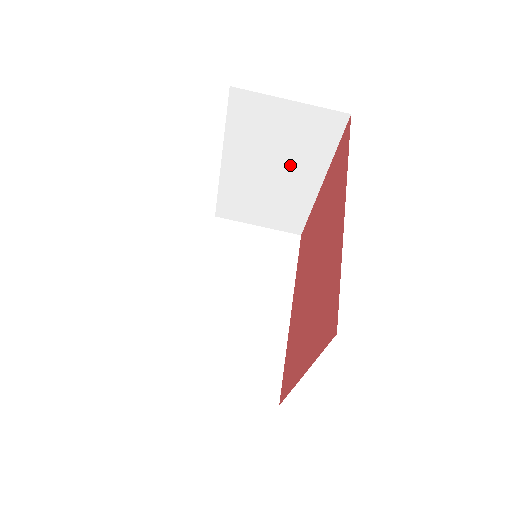
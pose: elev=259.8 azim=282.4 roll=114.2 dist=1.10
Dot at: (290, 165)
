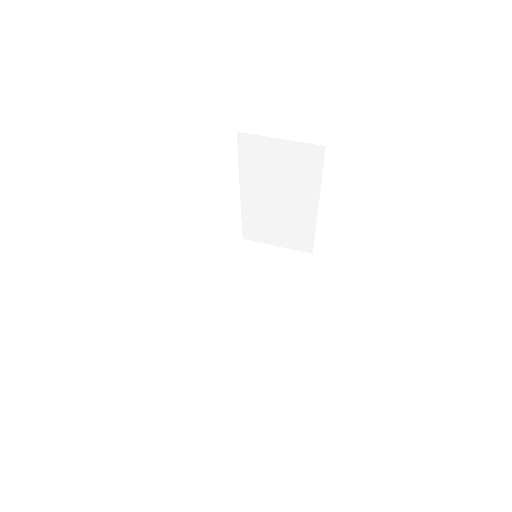
Dot at: (291, 191)
